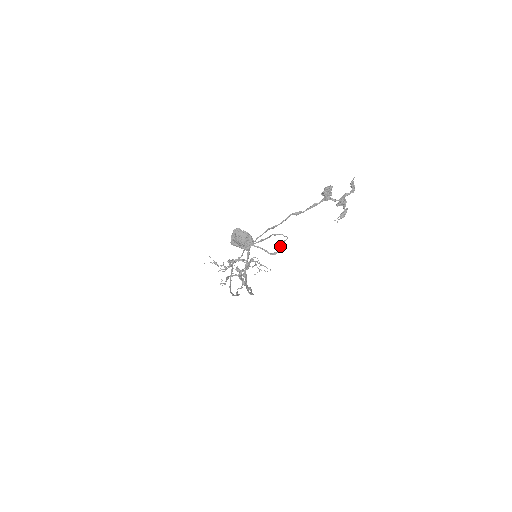
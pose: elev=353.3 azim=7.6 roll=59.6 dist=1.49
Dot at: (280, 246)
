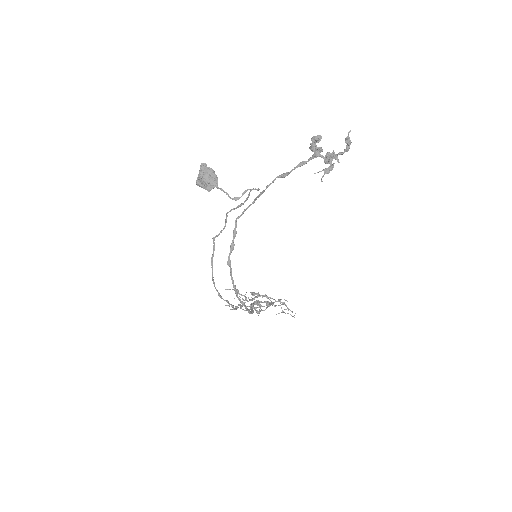
Dot at: (244, 192)
